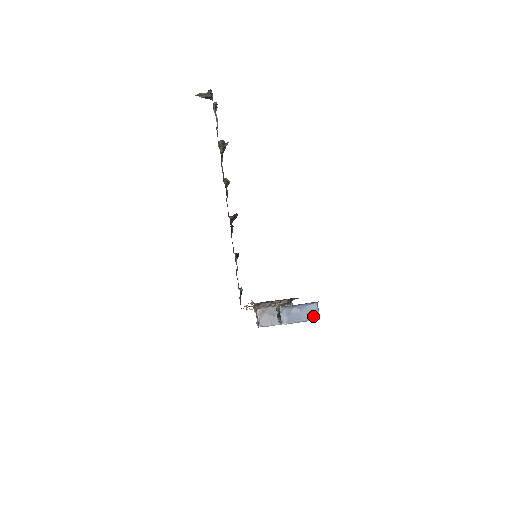
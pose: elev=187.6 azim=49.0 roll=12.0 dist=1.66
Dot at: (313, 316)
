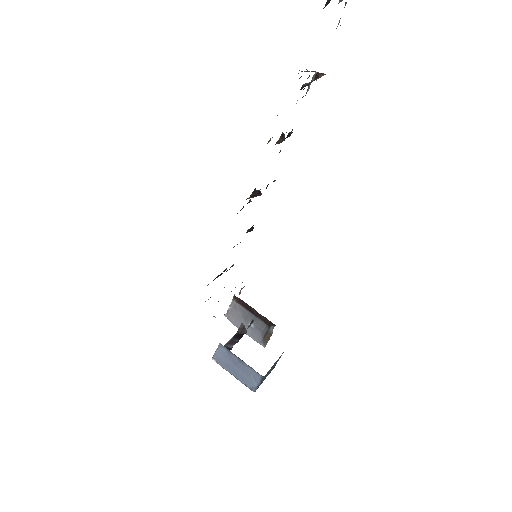
Dot at: (249, 383)
